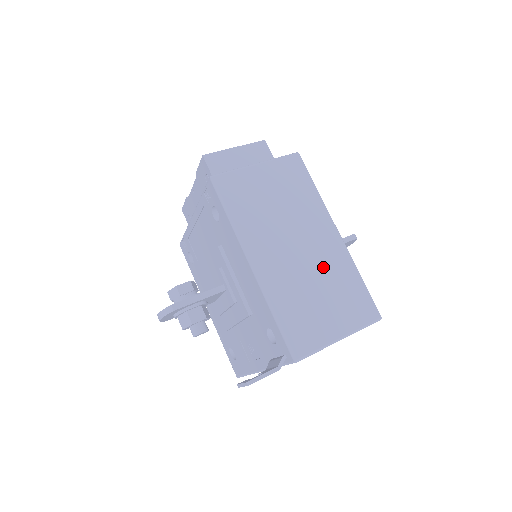
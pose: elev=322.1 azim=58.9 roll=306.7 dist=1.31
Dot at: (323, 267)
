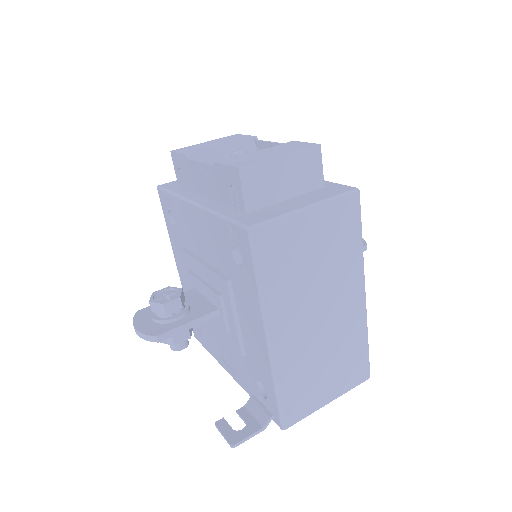
Dot at: (338, 335)
